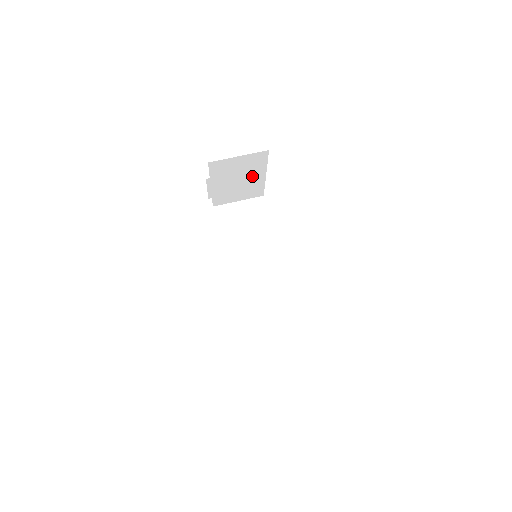
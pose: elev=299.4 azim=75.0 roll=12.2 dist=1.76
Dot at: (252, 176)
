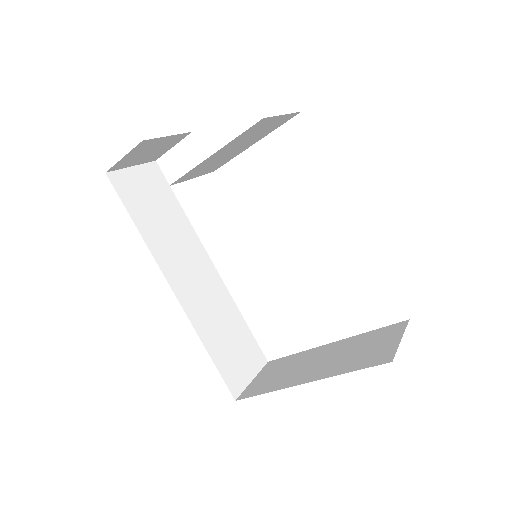
Dot at: (247, 144)
